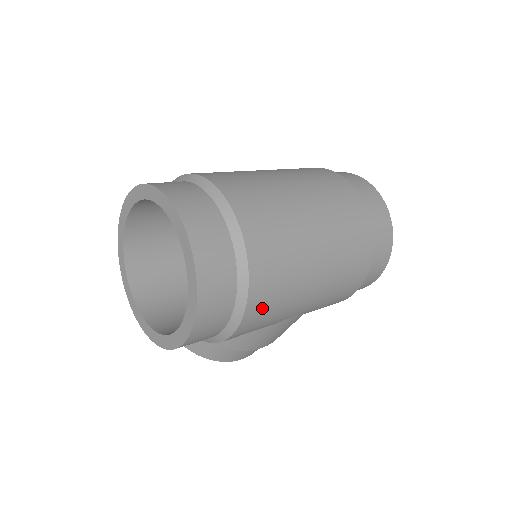
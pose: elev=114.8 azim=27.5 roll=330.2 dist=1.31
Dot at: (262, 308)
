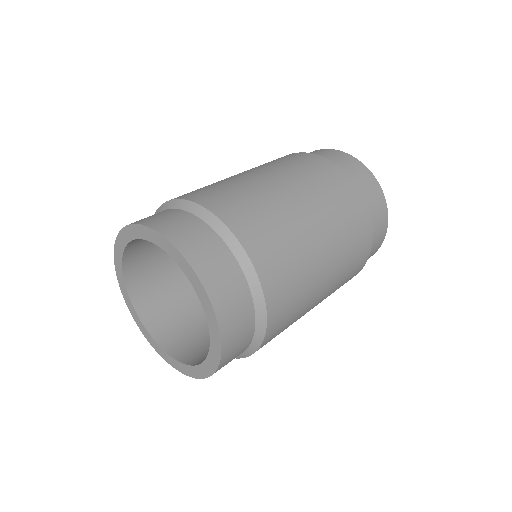
Dot at: (279, 326)
